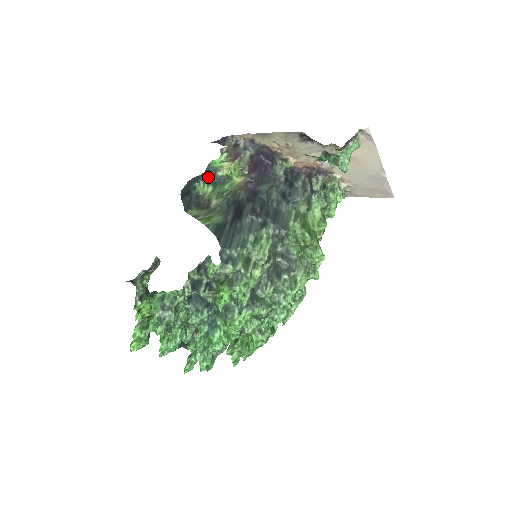
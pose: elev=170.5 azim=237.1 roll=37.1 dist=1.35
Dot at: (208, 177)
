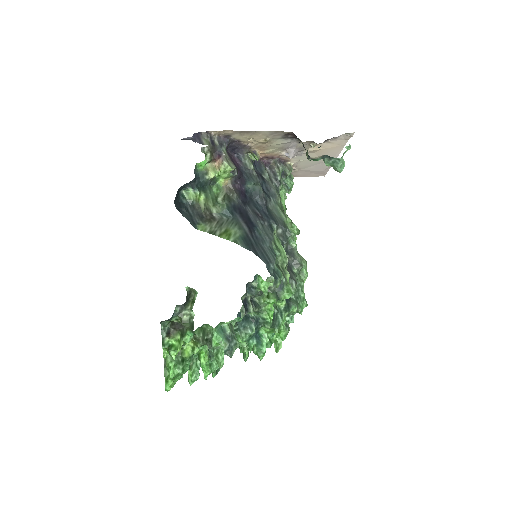
Dot at: (197, 182)
